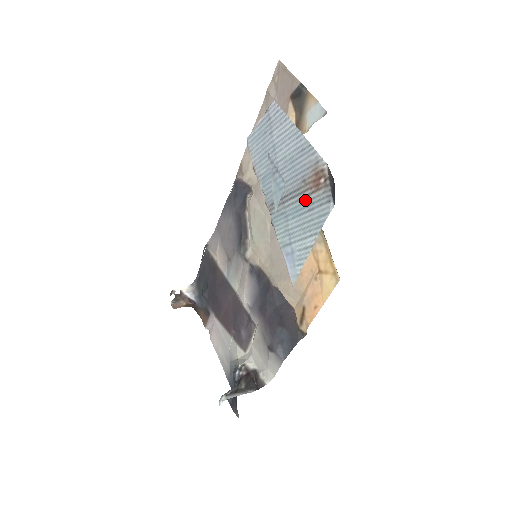
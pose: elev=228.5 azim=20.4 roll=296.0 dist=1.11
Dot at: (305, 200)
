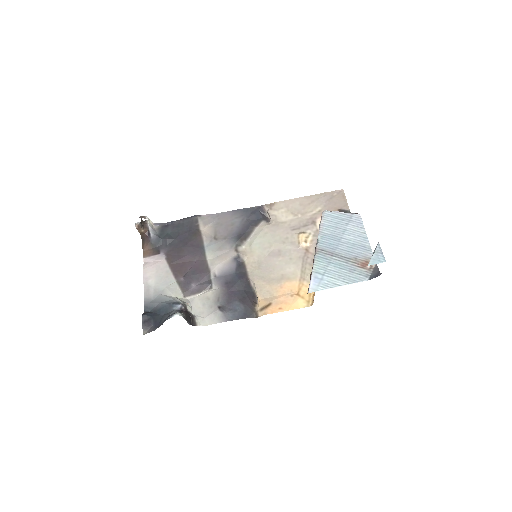
Dot at: (350, 266)
